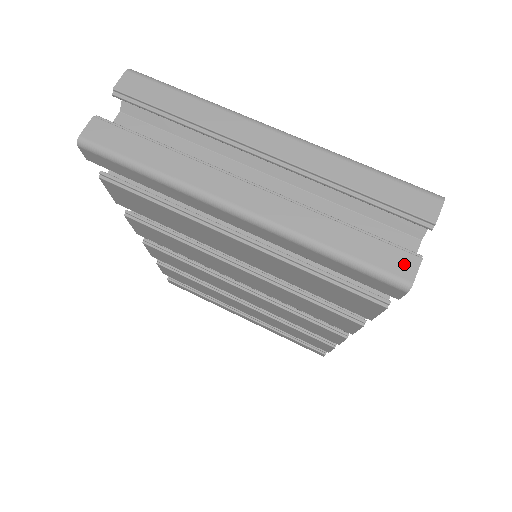
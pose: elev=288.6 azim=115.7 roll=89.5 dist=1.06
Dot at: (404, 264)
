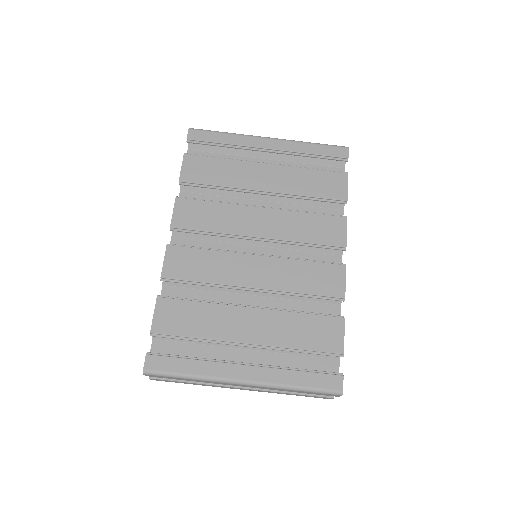
Dot at: (325, 398)
